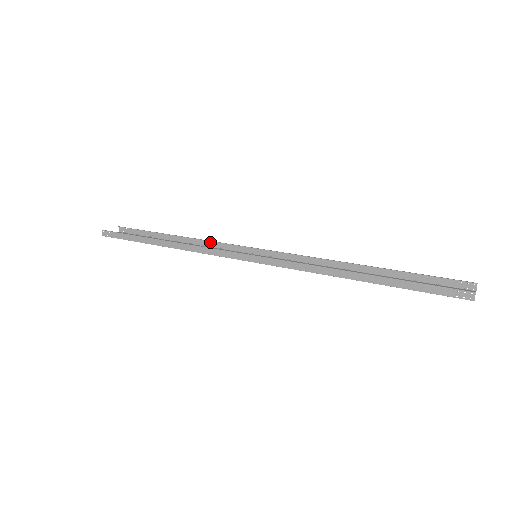
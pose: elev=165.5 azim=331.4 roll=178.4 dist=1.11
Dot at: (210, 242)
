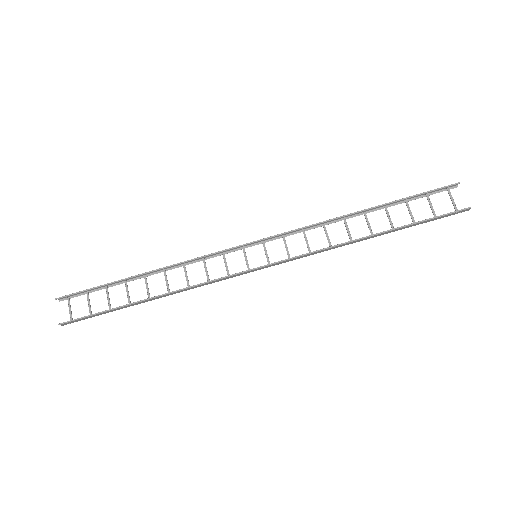
Dot at: (188, 261)
